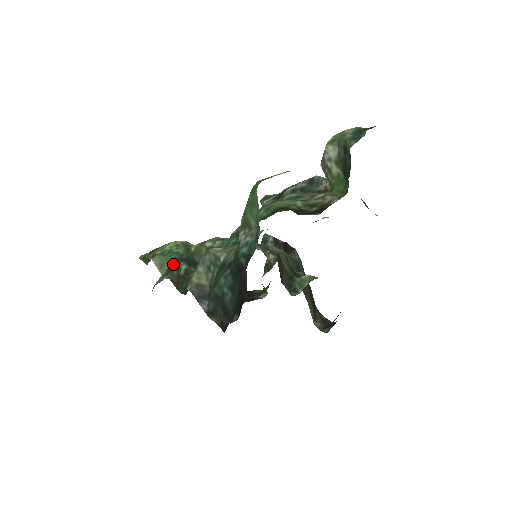
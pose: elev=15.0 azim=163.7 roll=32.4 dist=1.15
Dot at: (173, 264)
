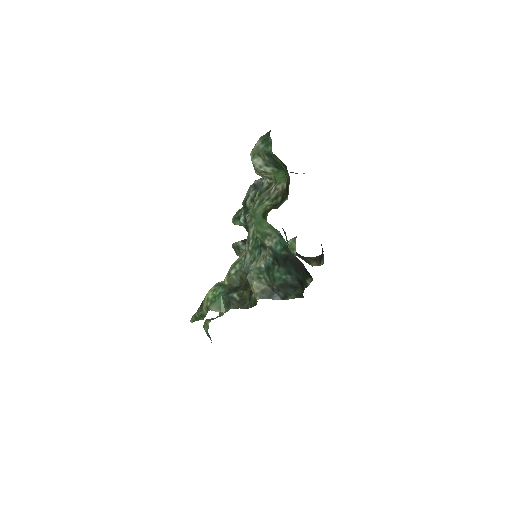
Dot at: (227, 300)
